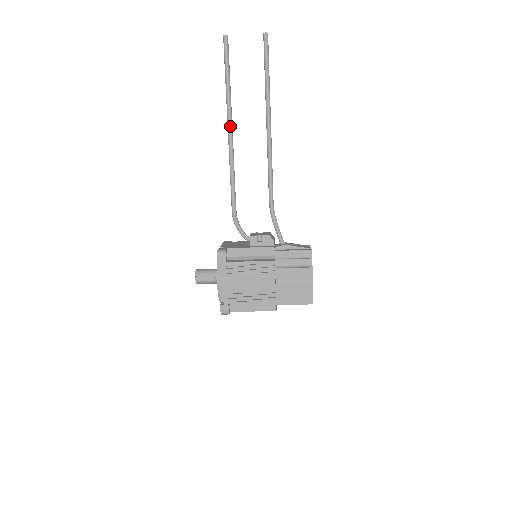
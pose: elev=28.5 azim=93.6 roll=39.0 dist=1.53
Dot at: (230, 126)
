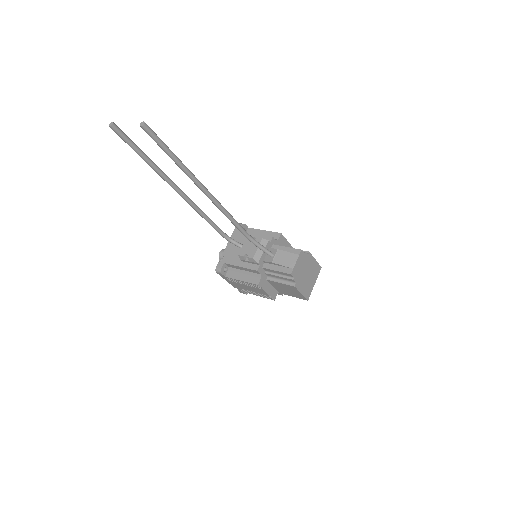
Dot at: (173, 188)
